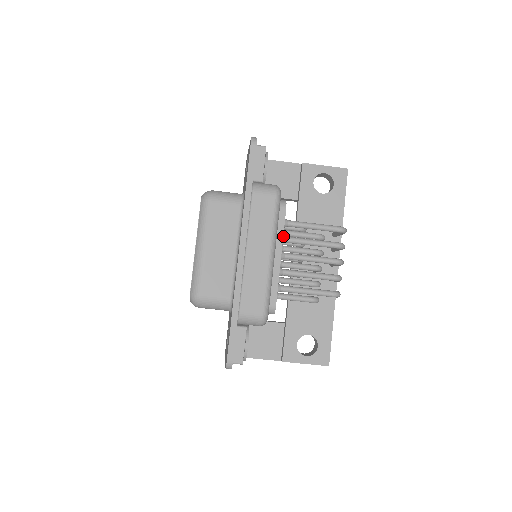
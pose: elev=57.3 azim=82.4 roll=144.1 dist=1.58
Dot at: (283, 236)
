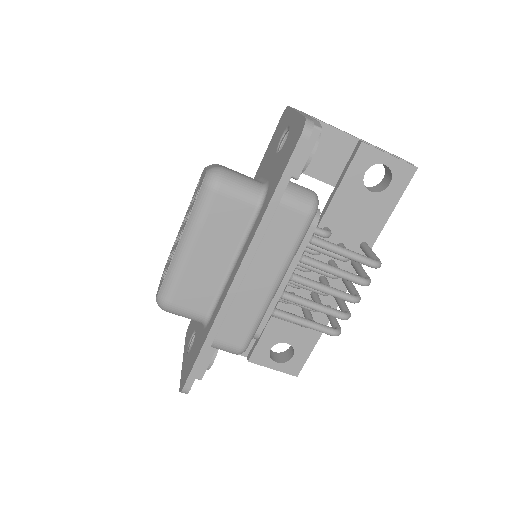
Dot at: occluded
